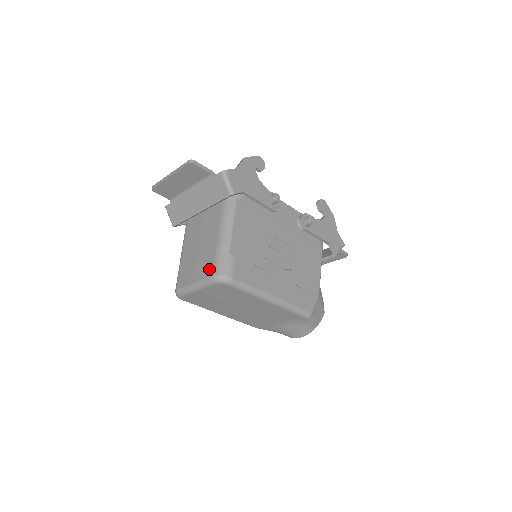
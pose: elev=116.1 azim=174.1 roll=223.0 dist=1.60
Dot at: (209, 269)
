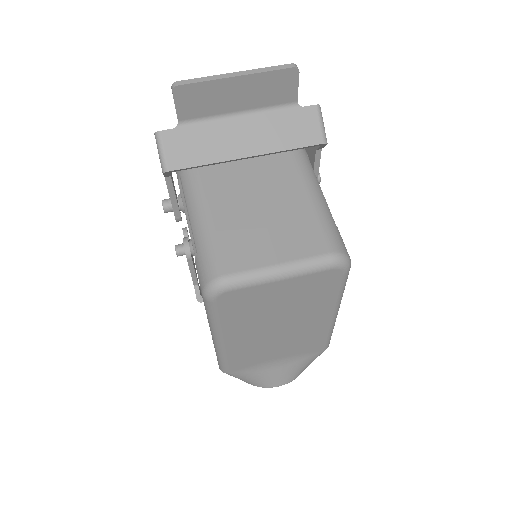
Dot at: (316, 243)
